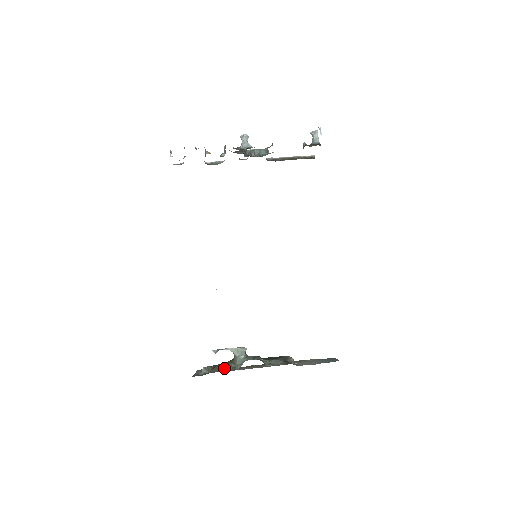
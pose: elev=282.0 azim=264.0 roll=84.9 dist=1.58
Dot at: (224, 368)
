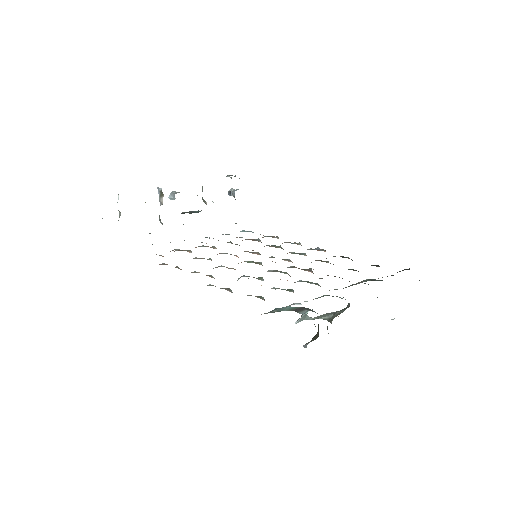
Dot at: occluded
